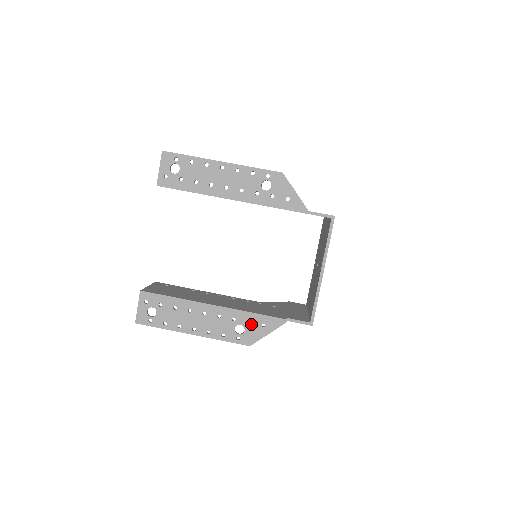
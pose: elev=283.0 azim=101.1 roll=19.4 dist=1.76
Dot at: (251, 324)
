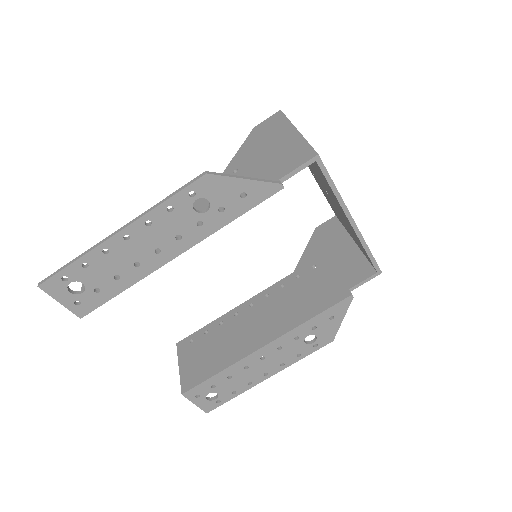
Dot at: (318, 327)
